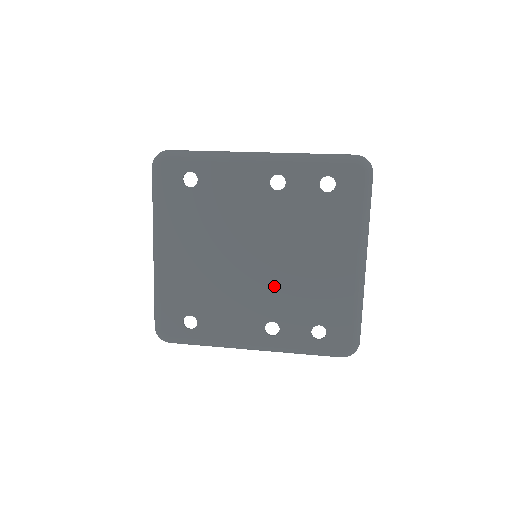
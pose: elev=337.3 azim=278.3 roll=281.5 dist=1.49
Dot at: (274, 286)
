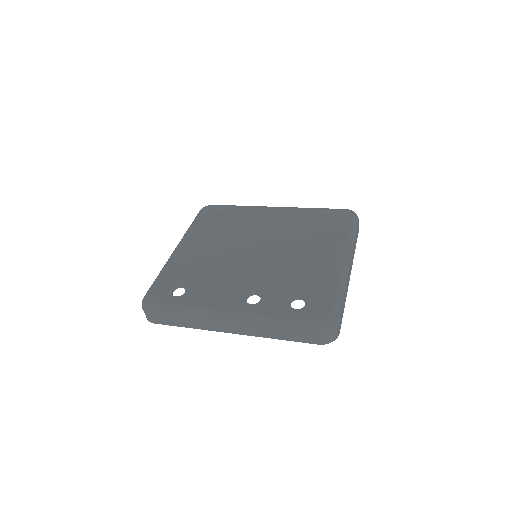
Dot at: (265, 270)
